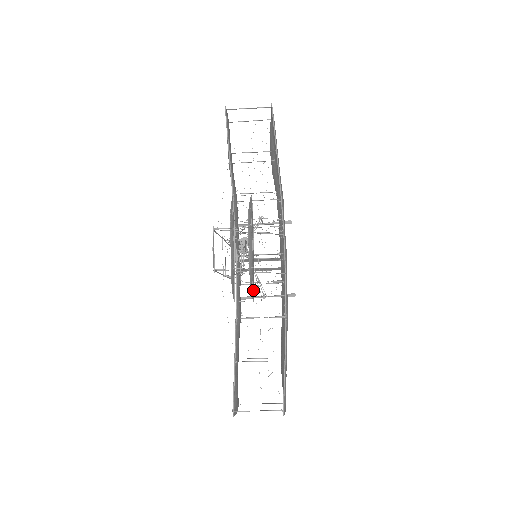
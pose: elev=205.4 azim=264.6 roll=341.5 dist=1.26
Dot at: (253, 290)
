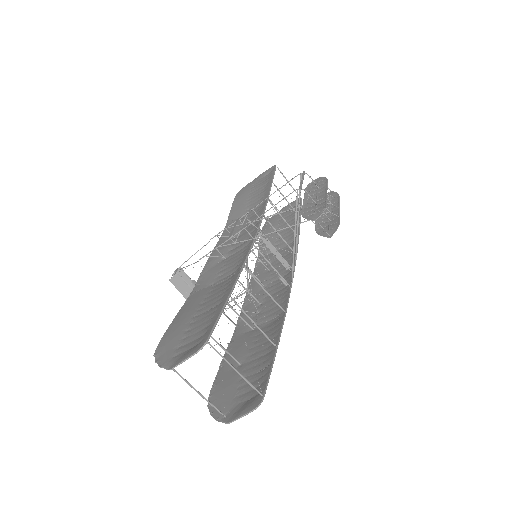
Dot at: (334, 229)
